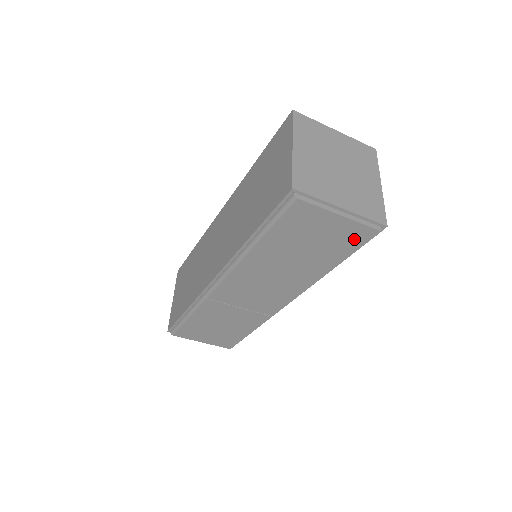
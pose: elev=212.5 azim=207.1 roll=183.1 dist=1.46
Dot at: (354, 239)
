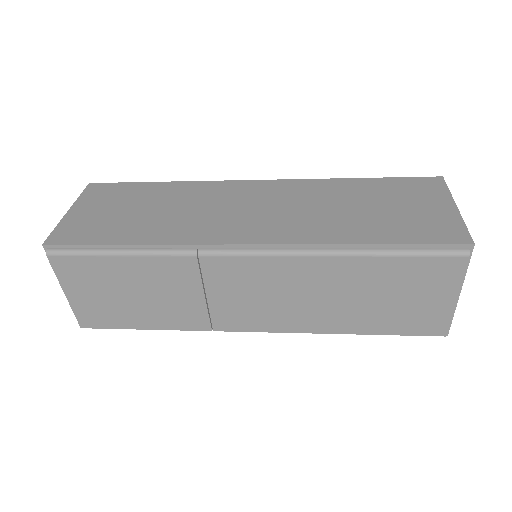
Dot at: (422, 325)
